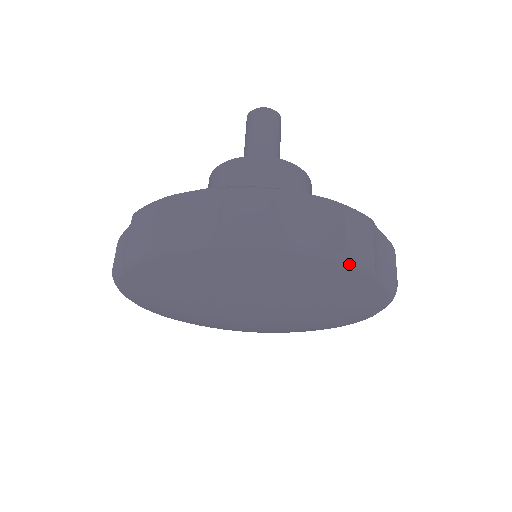
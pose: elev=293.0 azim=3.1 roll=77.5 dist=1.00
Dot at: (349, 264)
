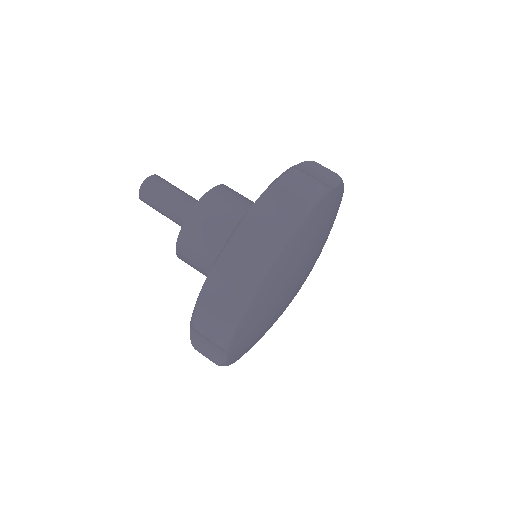
Dot at: (317, 203)
